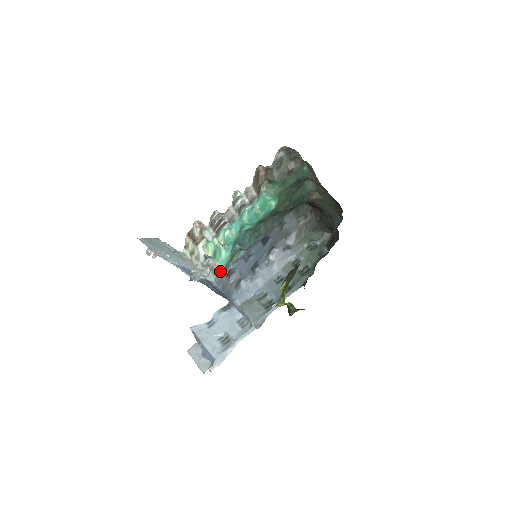
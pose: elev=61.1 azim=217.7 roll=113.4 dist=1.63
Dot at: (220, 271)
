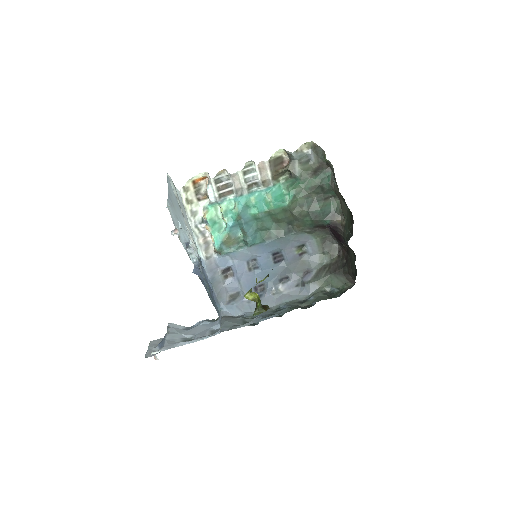
Dot at: (216, 256)
